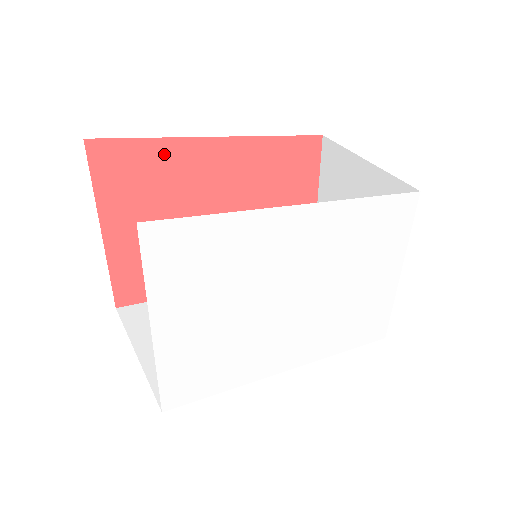
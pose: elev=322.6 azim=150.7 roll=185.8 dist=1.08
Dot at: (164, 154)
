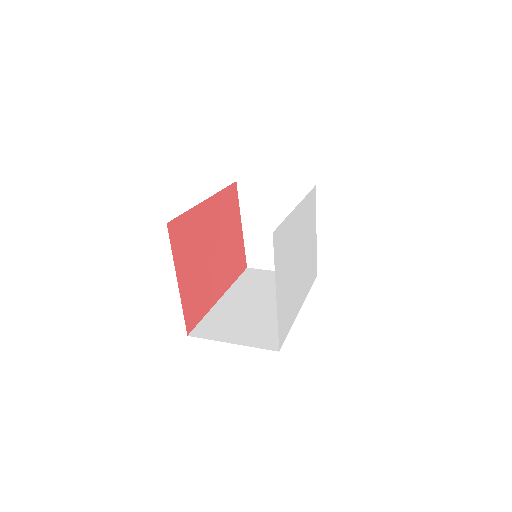
Dot at: (191, 219)
